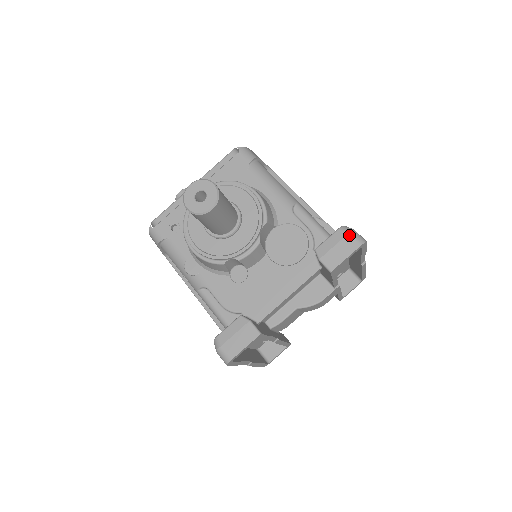
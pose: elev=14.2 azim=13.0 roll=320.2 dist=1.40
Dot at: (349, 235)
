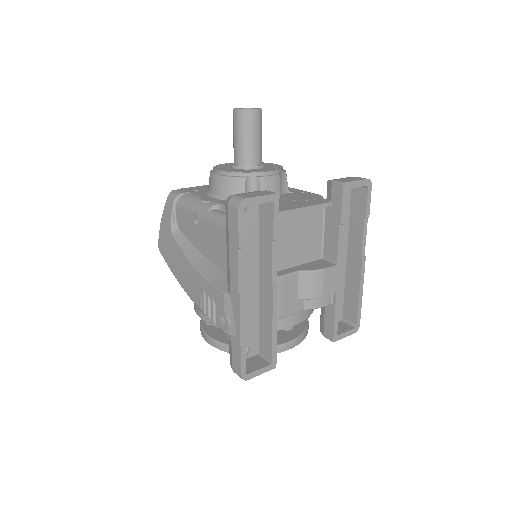
Dot at: (357, 177)
